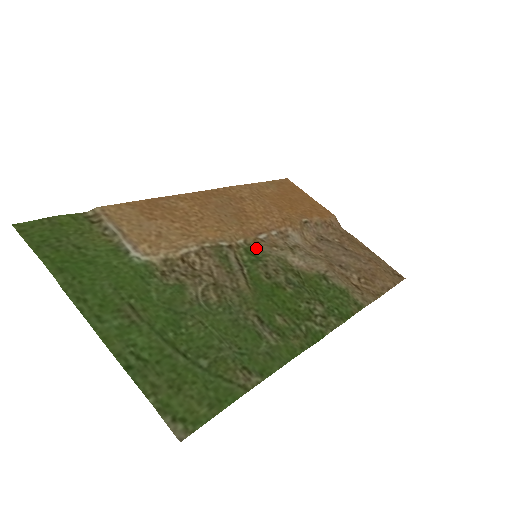
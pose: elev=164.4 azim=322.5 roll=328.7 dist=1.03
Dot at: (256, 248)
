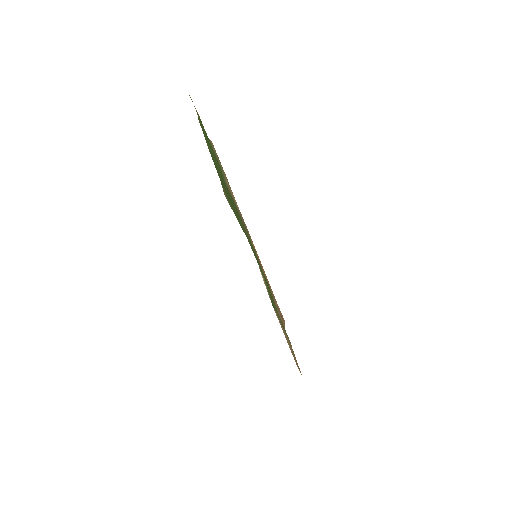
Dot at: occluded
